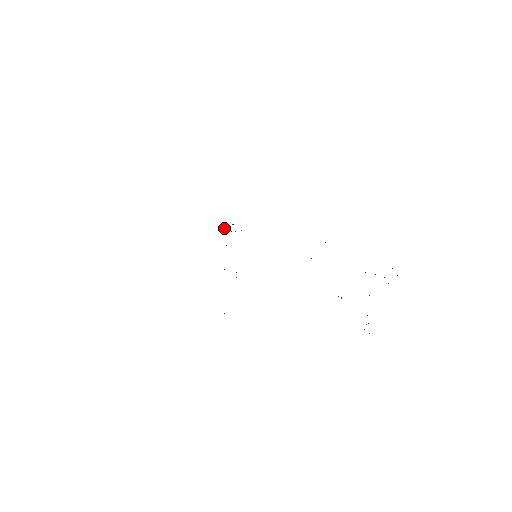
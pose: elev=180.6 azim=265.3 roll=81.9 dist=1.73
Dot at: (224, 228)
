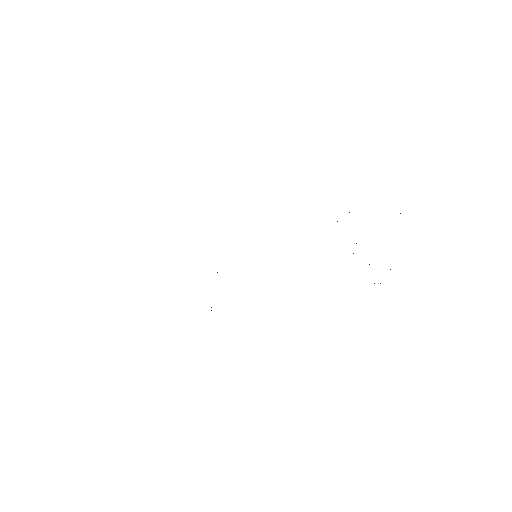
Dot at: occluded
